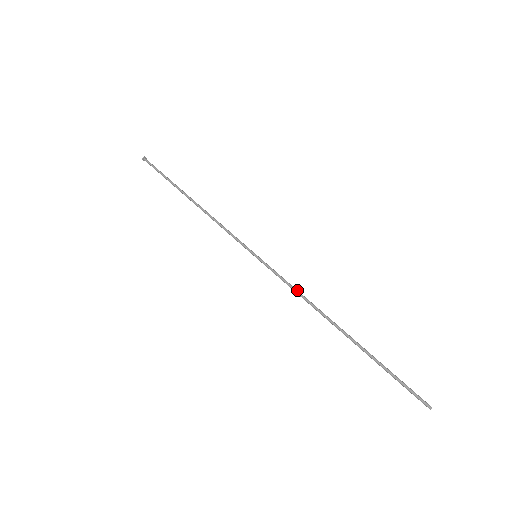
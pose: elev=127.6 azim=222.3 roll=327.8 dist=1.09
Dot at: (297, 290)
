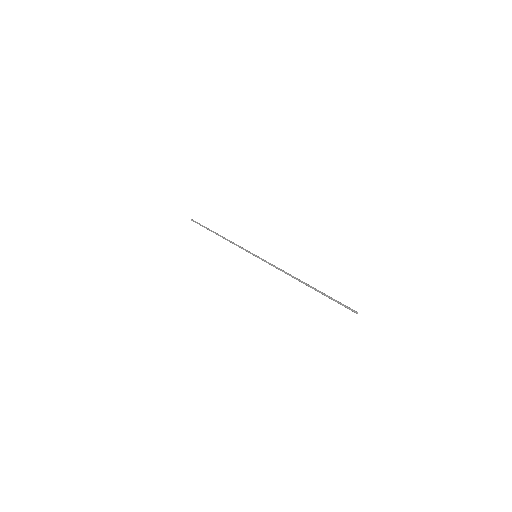
Dot at: occluded
